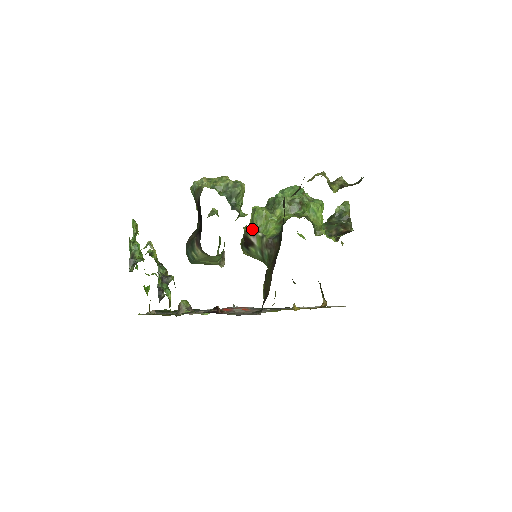
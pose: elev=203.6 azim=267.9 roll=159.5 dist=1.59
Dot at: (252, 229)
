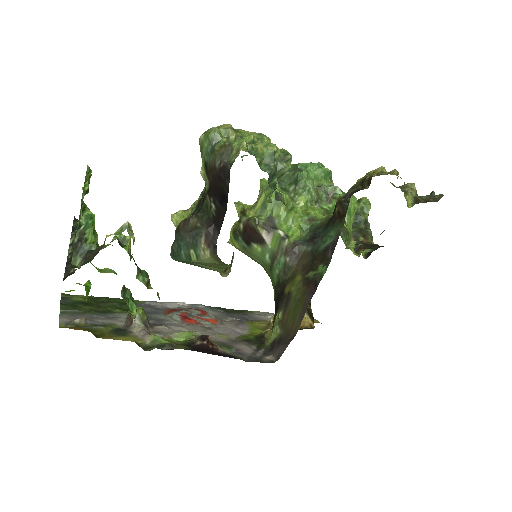
Dot at: (263, 218)
